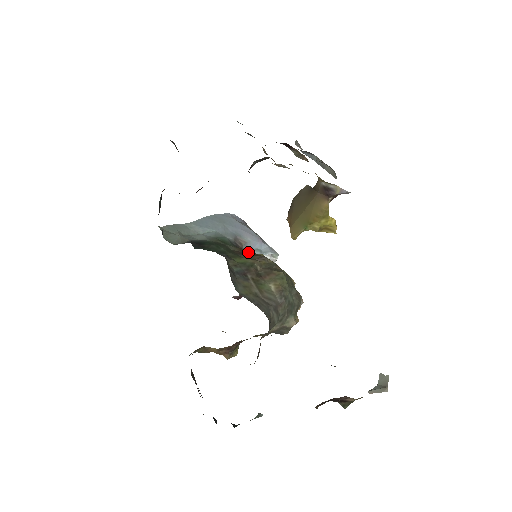
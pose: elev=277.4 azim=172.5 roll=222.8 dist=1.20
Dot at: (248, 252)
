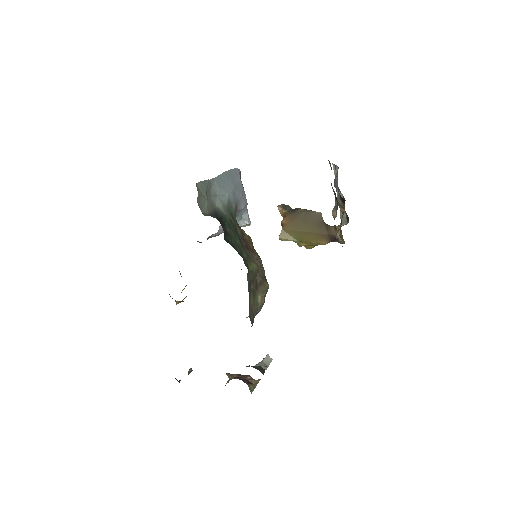
Dot at: (248, 241)
